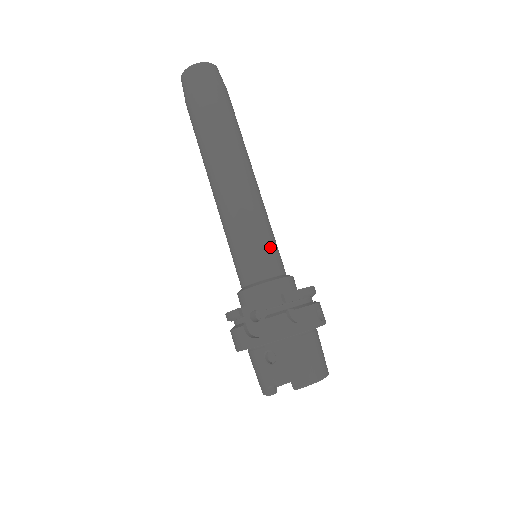
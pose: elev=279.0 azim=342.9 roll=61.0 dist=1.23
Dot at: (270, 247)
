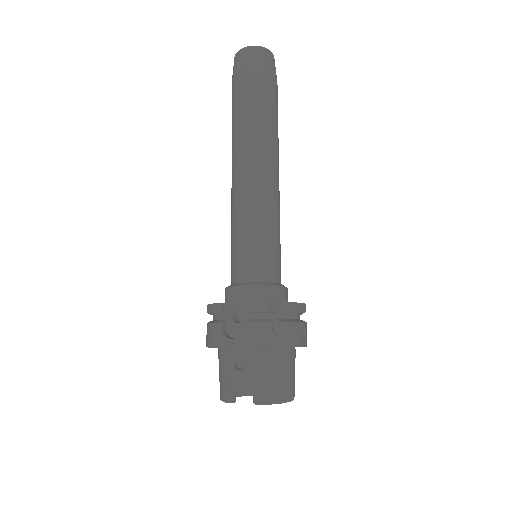
Dot at: (273, 251)
